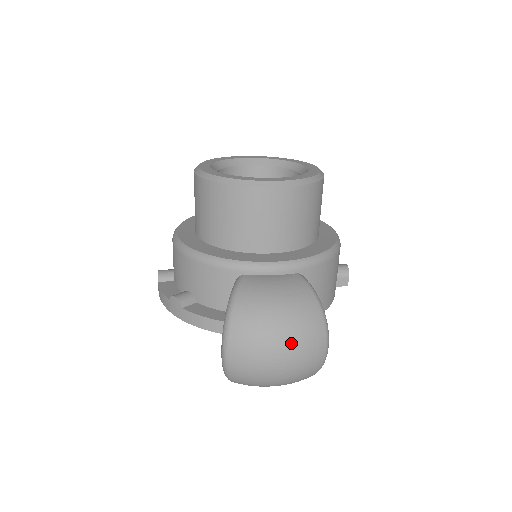
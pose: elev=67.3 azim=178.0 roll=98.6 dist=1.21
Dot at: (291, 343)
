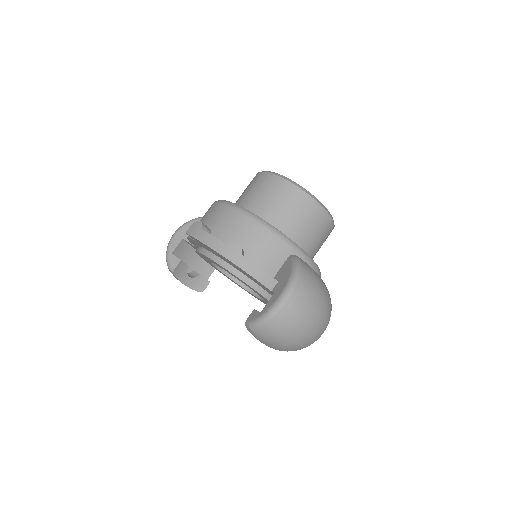
Dot at: (323, 312)
